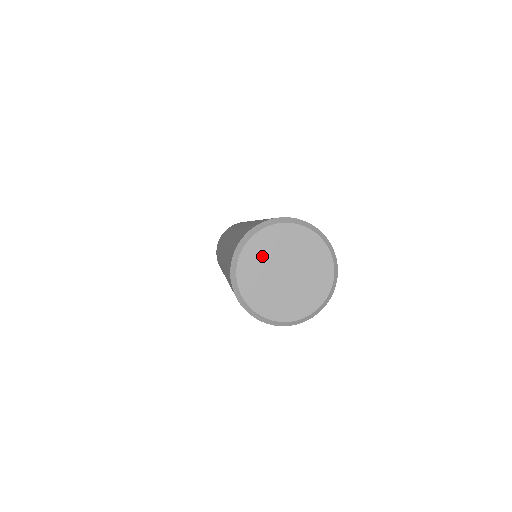
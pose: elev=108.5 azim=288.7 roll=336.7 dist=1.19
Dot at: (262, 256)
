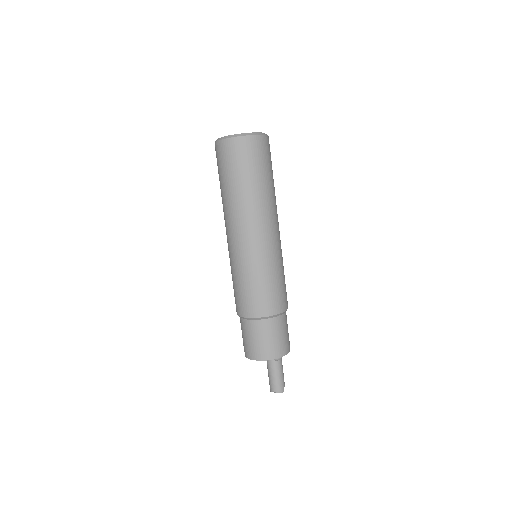
Dot at: occluded
